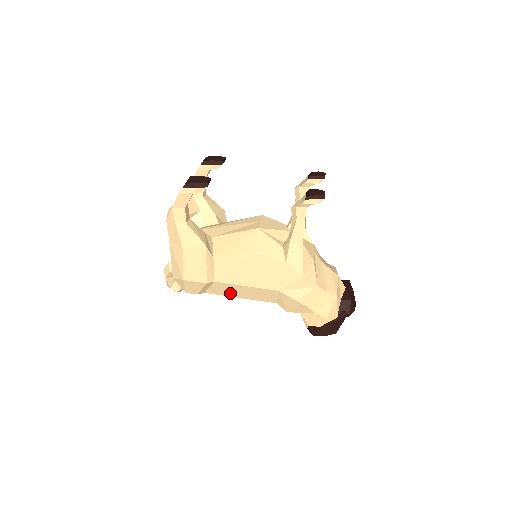
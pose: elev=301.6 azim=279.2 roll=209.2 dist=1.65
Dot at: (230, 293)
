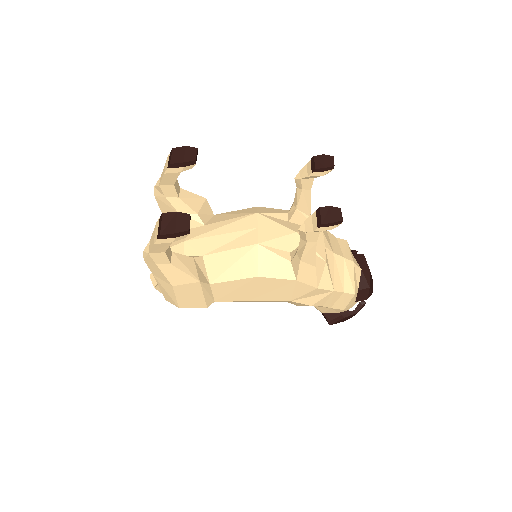
Dot at: occluded
